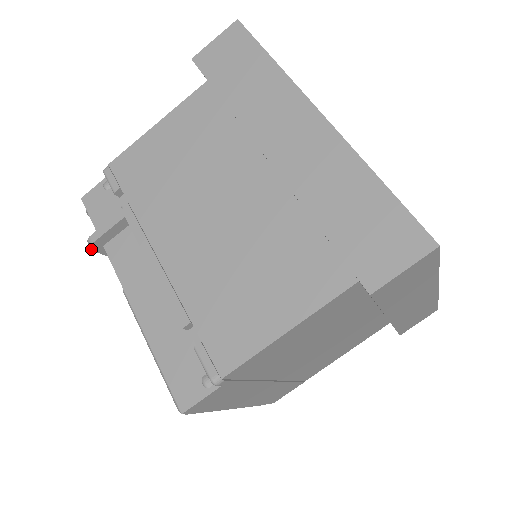
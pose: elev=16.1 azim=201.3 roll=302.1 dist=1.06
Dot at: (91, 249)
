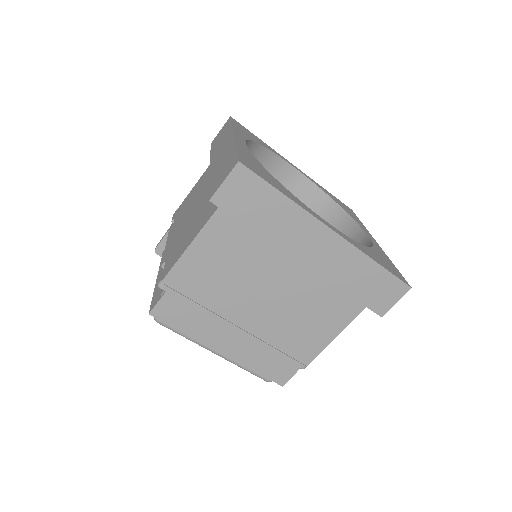
Dot at: occluded
